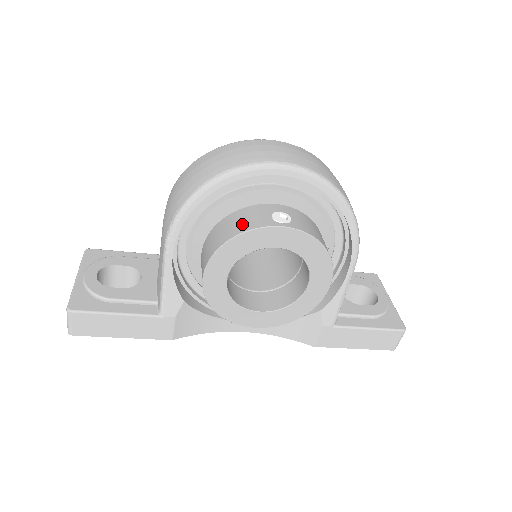
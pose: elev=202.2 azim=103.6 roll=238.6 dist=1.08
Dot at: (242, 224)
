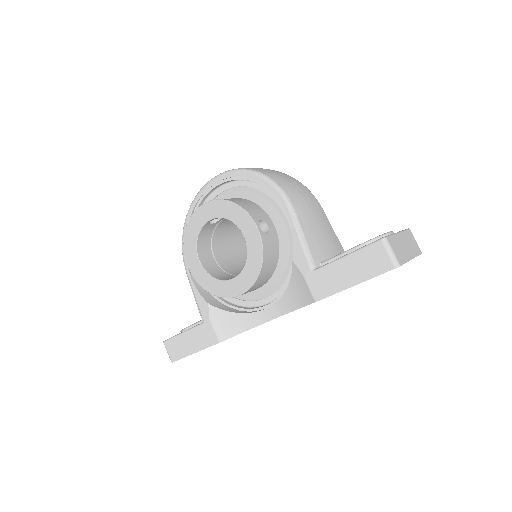
Dot at: occluded
